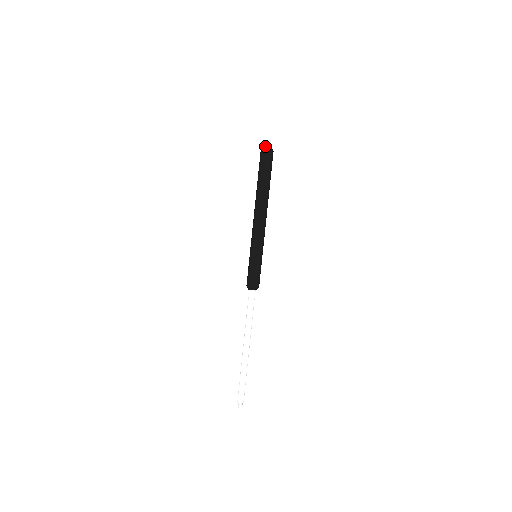
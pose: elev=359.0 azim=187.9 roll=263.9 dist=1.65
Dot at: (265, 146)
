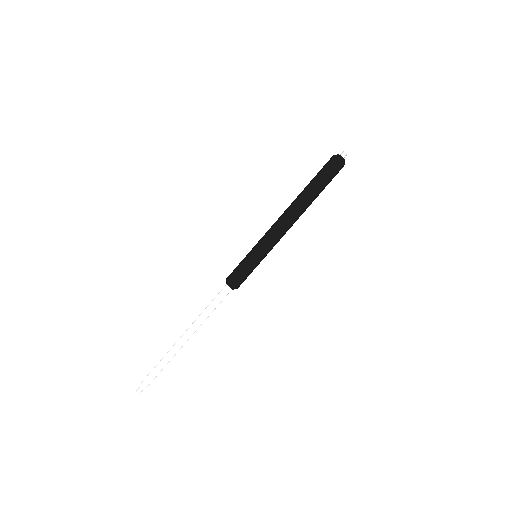
Dot at: (342, 157)
